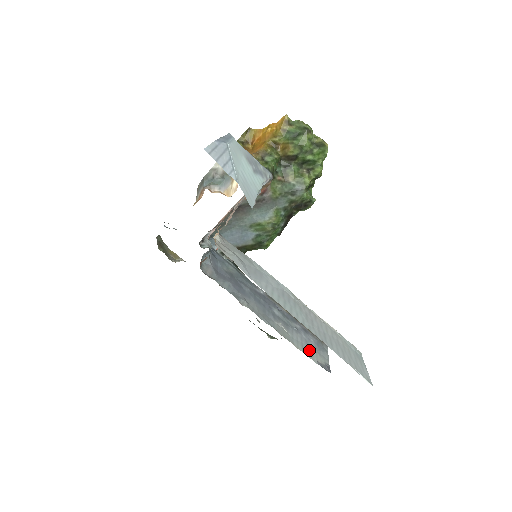
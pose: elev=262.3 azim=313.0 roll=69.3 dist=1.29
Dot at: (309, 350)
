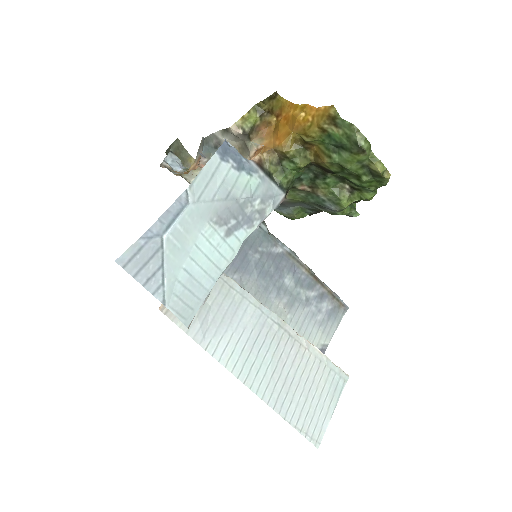
Dot at: (308, 331)
